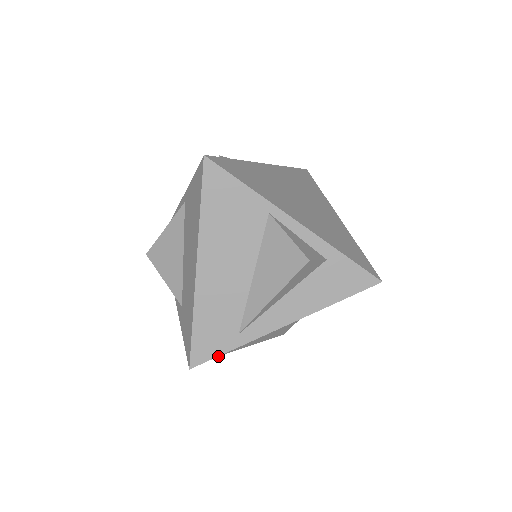
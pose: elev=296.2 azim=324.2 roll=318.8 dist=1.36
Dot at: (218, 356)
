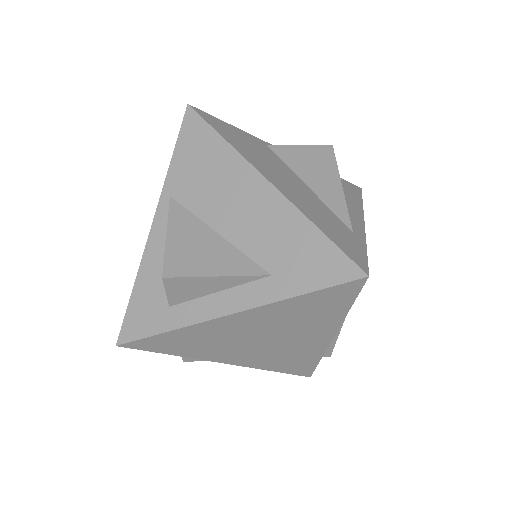
Dot at: occluded
